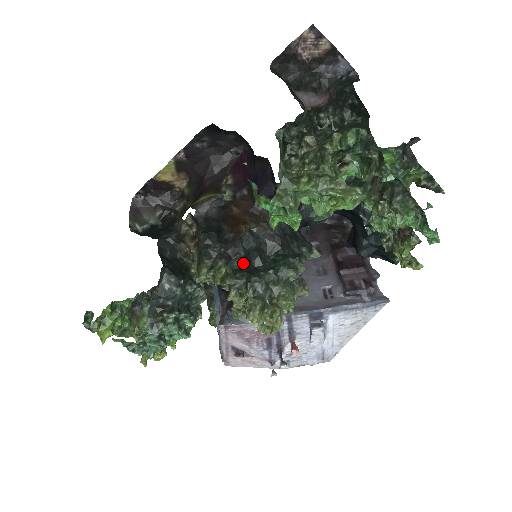
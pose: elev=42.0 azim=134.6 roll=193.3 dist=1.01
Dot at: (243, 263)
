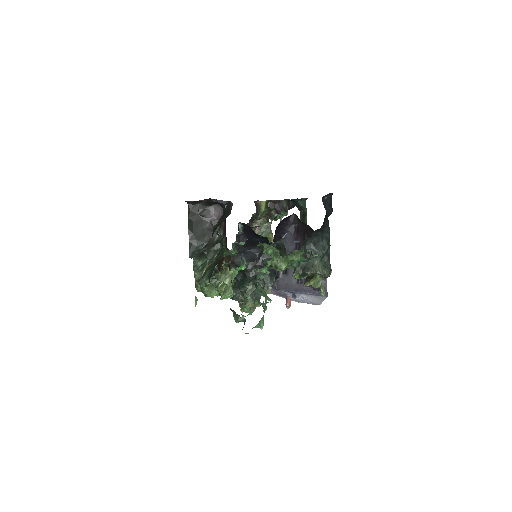
Dot at: occluded
